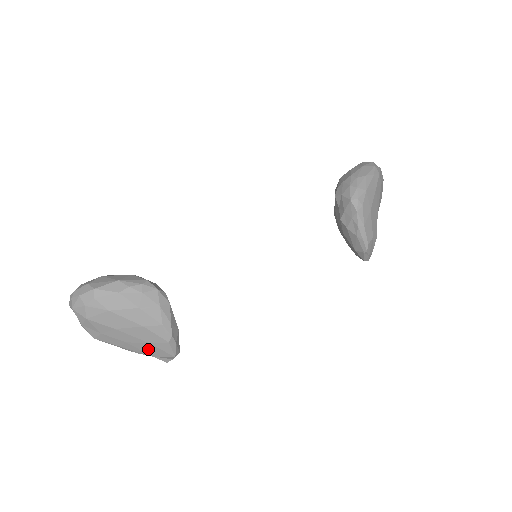
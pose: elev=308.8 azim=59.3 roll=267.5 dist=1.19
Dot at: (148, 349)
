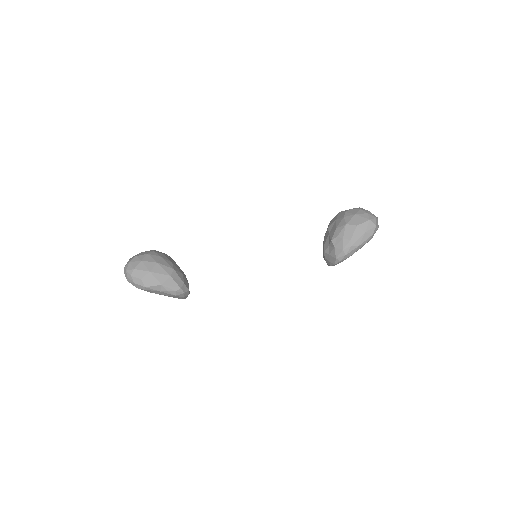
Dot at: occluded
